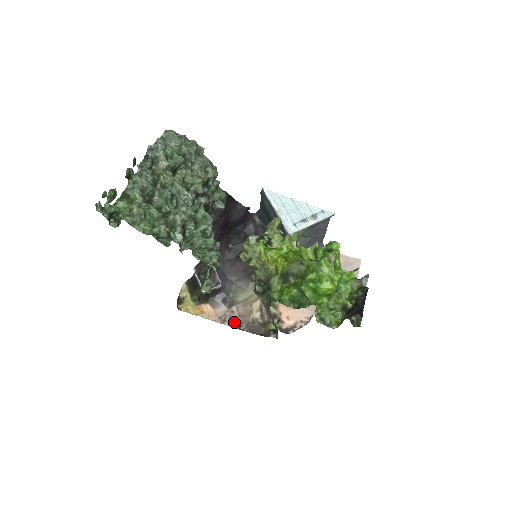
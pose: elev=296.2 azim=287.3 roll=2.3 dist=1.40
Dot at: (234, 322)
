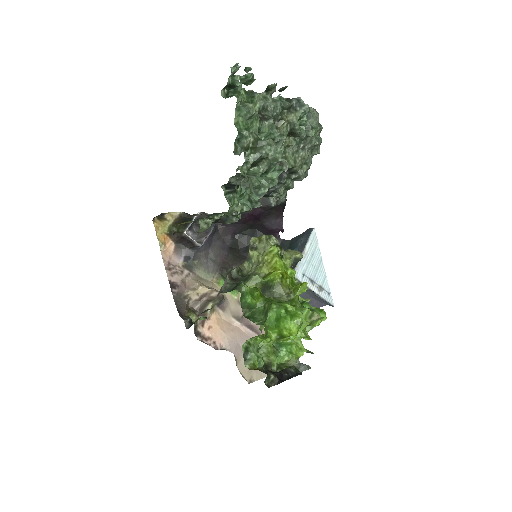
Dot at: (174, 279)
